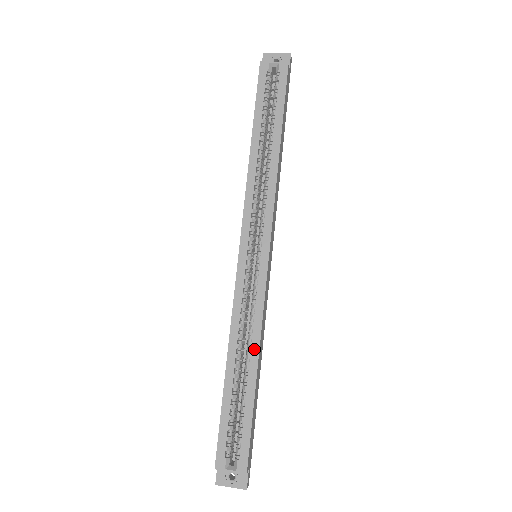
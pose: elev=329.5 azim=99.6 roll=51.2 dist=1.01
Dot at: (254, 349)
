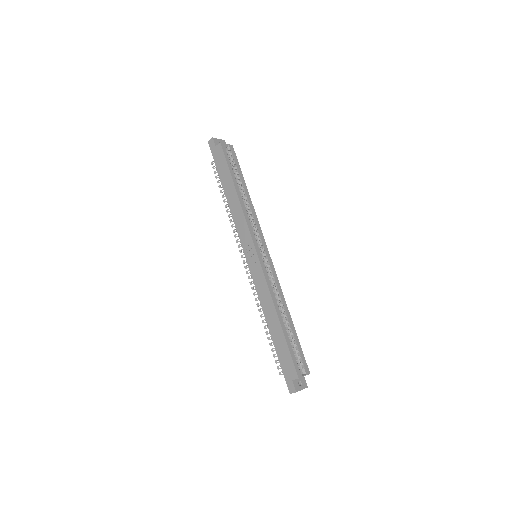
Dot at: (285, 305)
